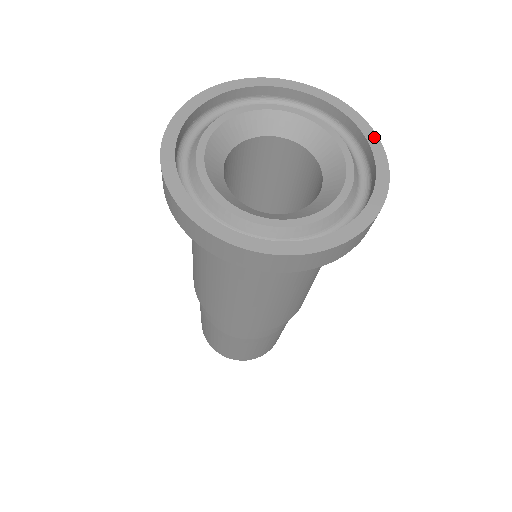
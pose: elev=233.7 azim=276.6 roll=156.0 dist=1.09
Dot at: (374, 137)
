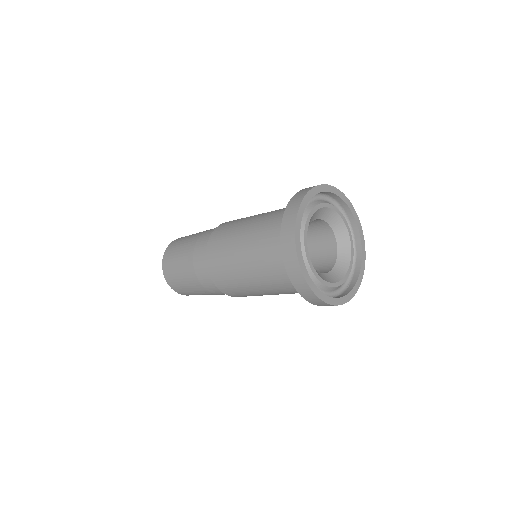
Dot at: (360, 224)
